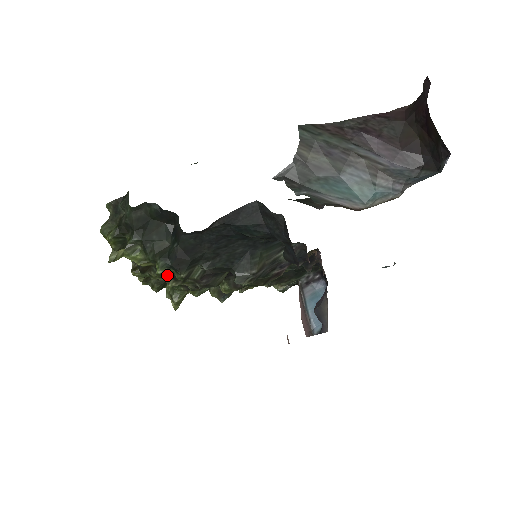
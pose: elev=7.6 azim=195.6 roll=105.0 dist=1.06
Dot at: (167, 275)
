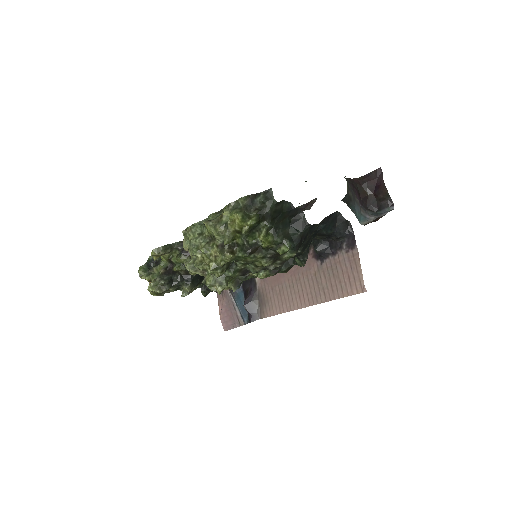
Dot at: (274, 256)
